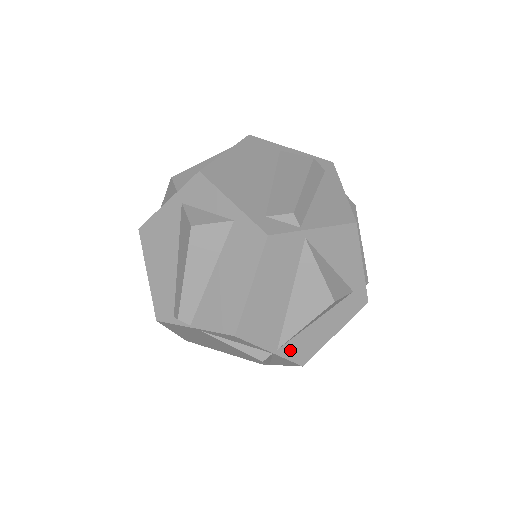
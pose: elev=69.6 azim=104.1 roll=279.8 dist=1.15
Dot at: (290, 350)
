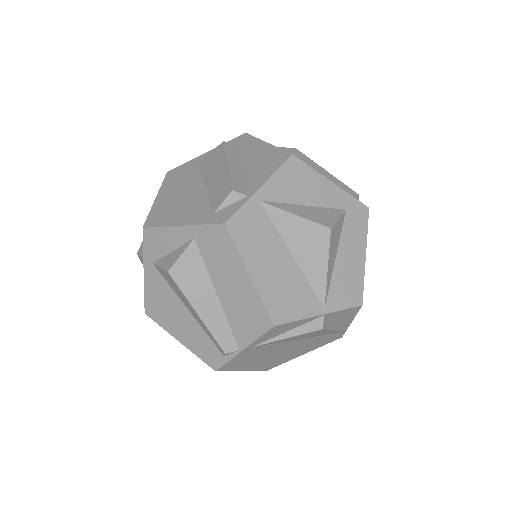
Dot at: (337, 300)
